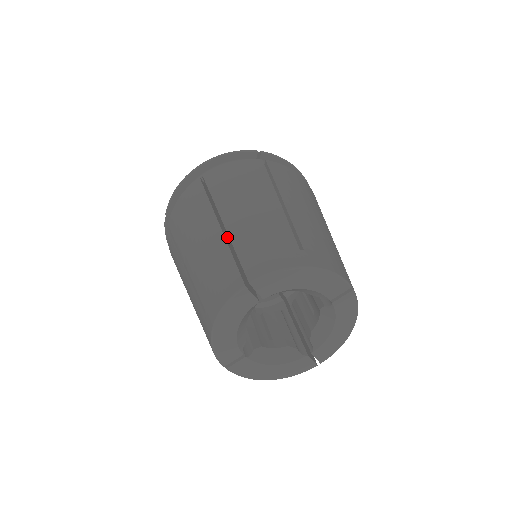
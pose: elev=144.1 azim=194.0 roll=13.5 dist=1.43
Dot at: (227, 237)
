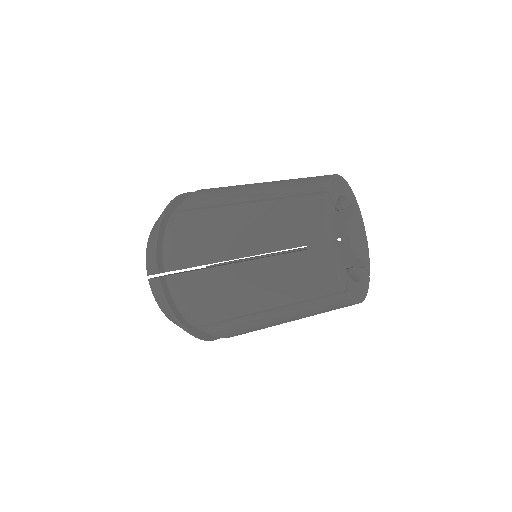
Dot at: occluded
